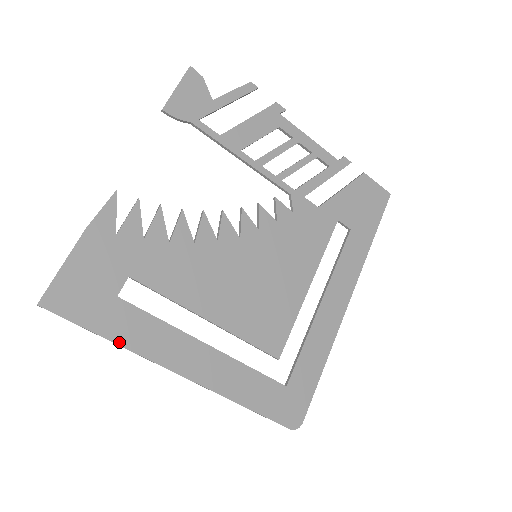
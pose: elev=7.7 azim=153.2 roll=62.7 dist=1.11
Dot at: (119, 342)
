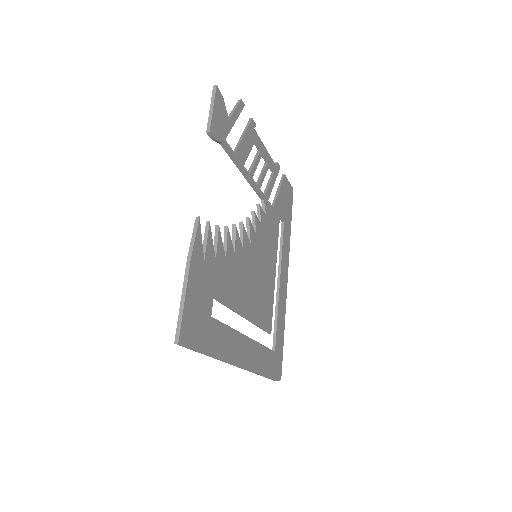
Dot at: (216, 355)
